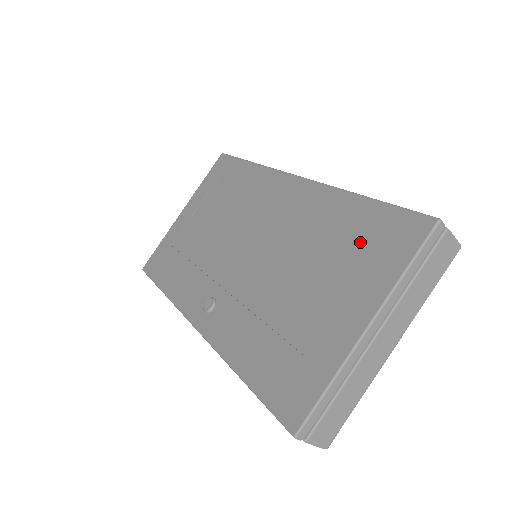
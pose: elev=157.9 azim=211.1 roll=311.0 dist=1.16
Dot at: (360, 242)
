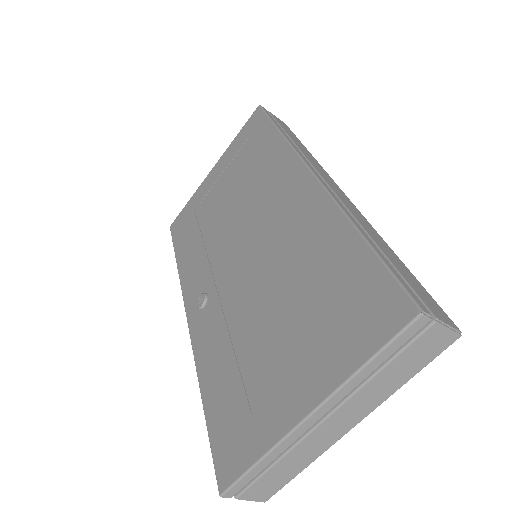
Dot at: (336, 298)
